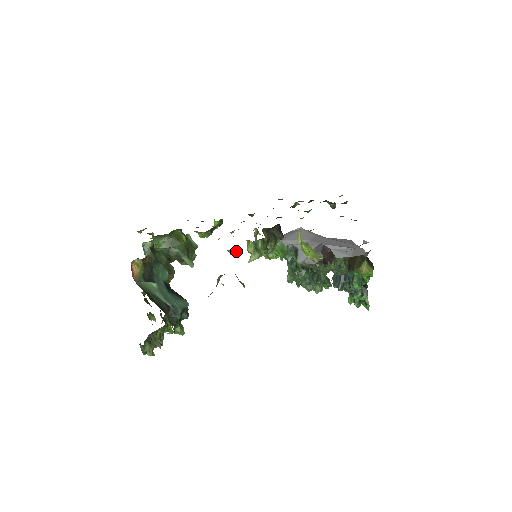
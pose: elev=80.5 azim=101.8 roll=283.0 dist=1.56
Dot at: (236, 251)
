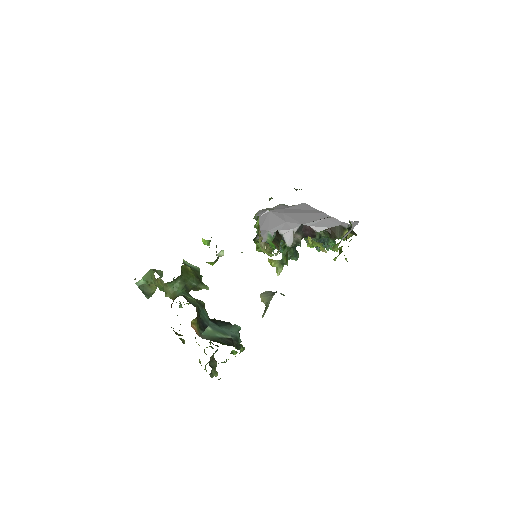
Dot at: occluded
